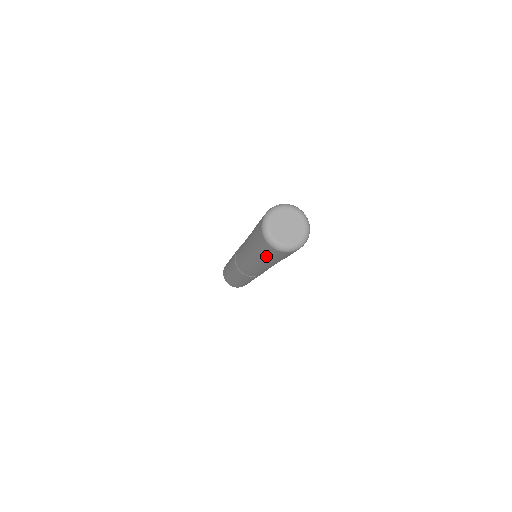
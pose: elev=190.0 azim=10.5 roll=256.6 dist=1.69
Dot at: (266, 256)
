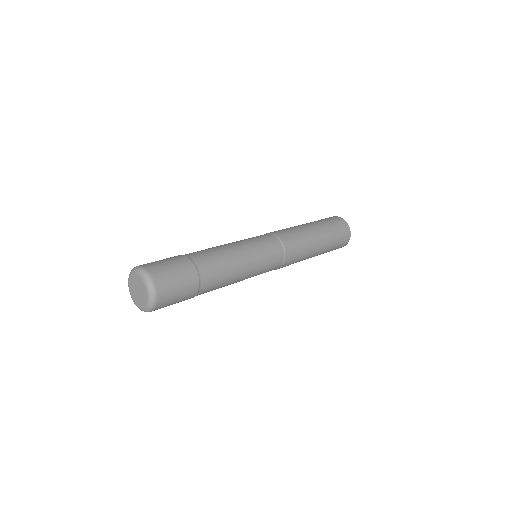
Dot at: occluded
